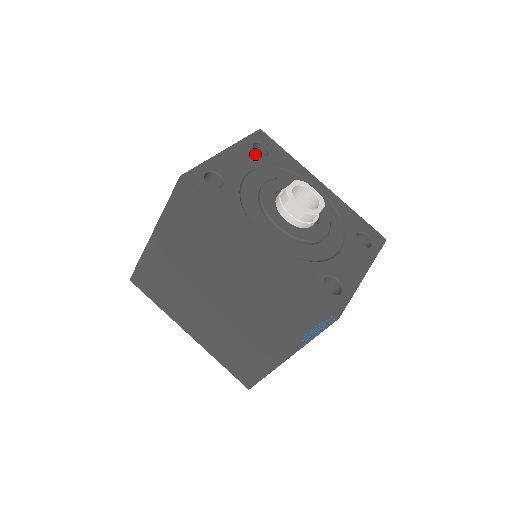
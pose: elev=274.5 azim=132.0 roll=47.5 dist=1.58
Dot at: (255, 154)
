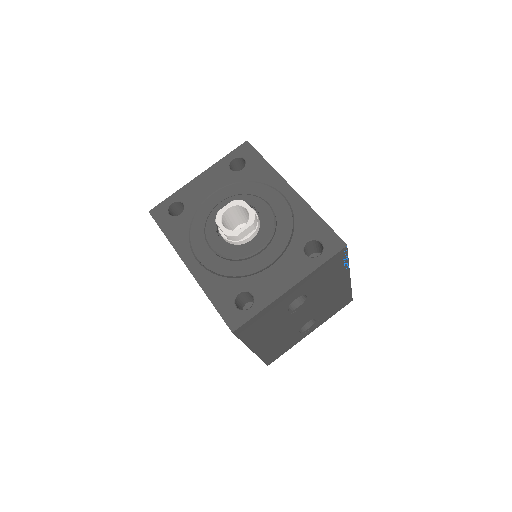
Dot at: (227, 172)
